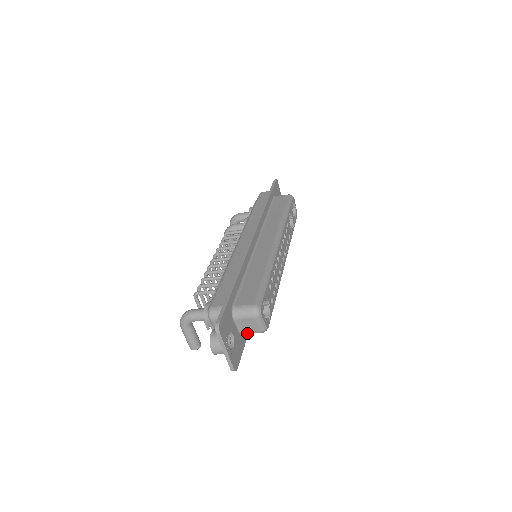
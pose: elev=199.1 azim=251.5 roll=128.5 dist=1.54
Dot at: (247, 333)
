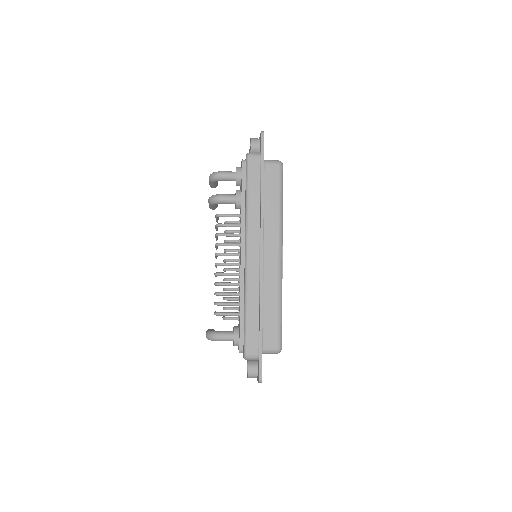
Dot at: occluded
